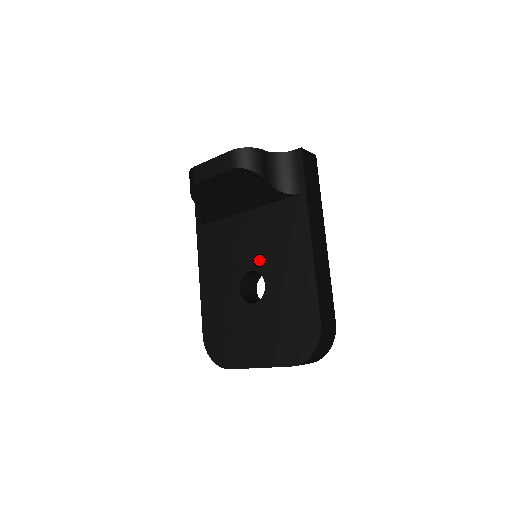
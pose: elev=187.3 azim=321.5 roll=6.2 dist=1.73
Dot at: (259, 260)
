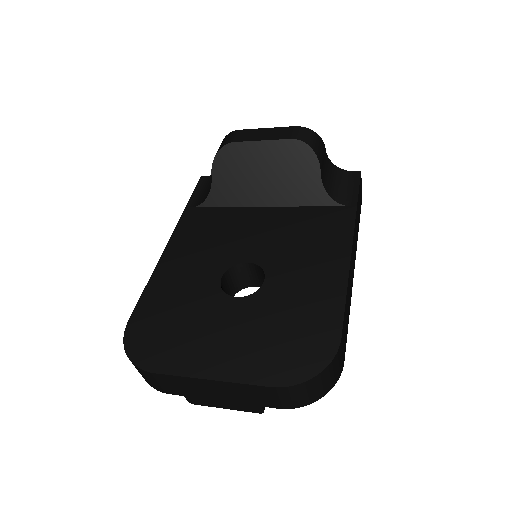
Dot at: (266, 253)
